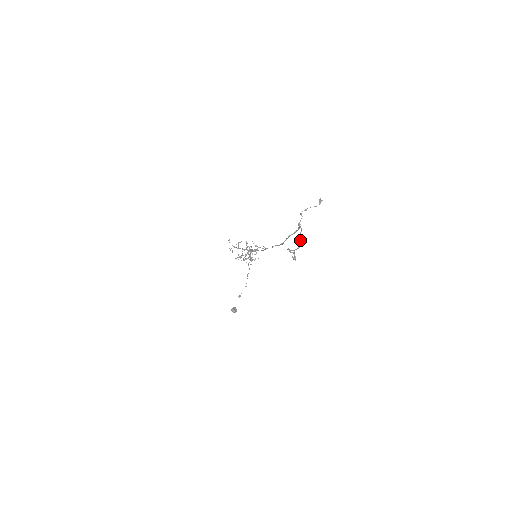
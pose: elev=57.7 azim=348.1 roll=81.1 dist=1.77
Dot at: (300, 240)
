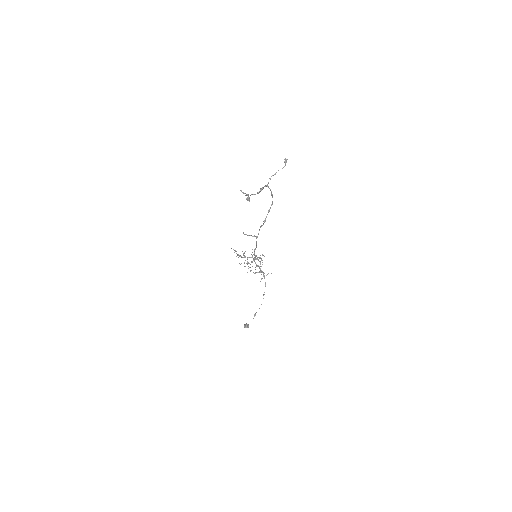
Dot at: (260, 190)
